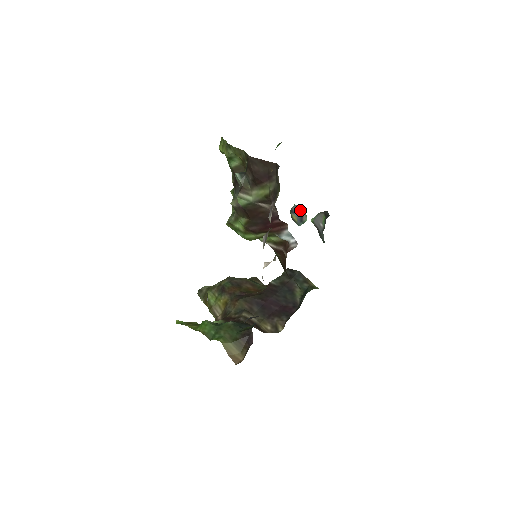
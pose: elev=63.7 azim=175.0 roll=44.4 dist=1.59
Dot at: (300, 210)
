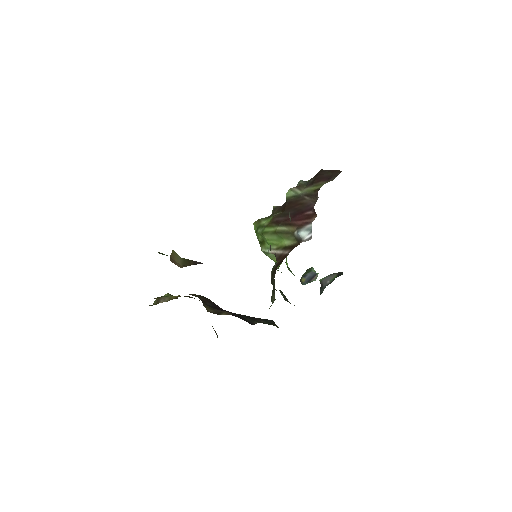
Dot at: (314, 274)
